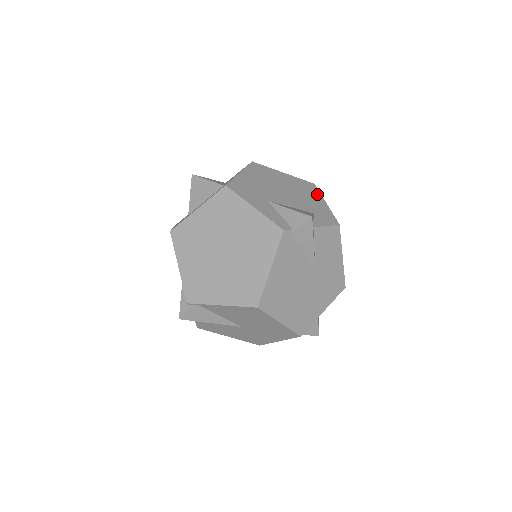
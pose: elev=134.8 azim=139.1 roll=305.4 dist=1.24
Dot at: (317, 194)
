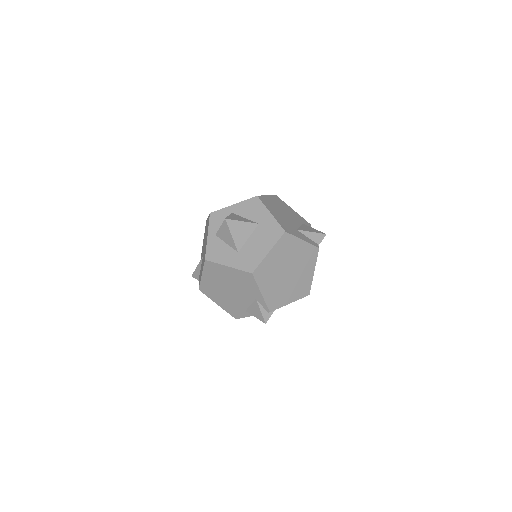
Dot at: (286, 204)
